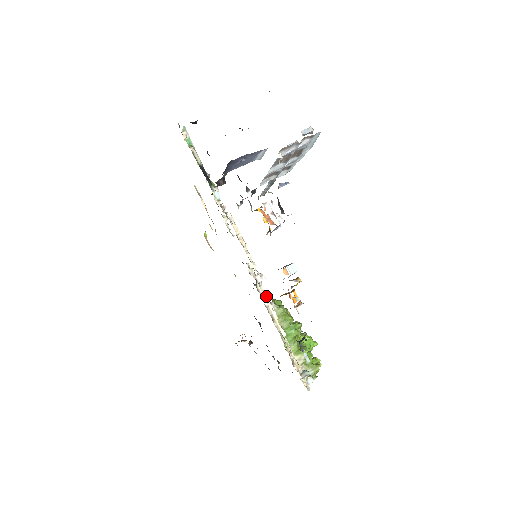
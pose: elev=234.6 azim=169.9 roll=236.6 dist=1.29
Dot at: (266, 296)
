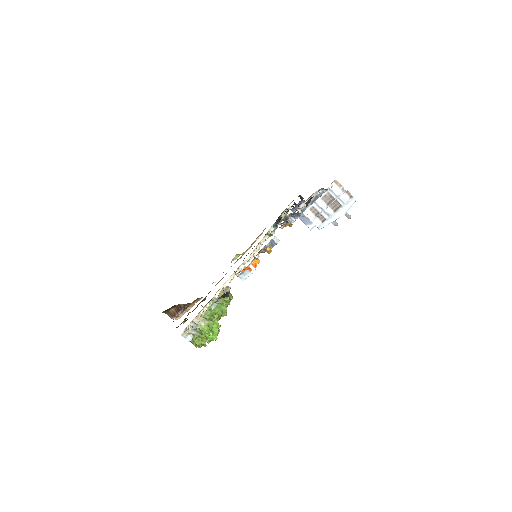
Dot at: (234, 275)
